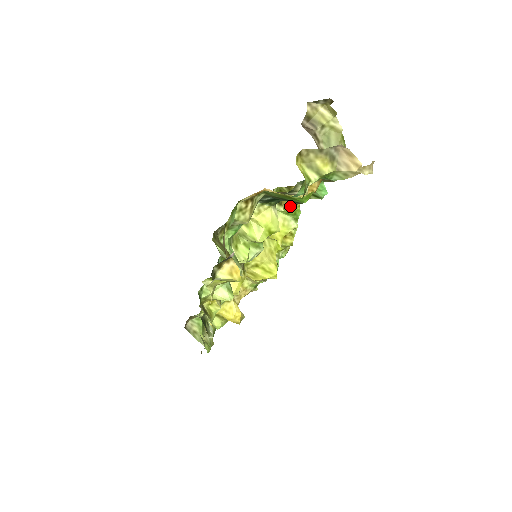
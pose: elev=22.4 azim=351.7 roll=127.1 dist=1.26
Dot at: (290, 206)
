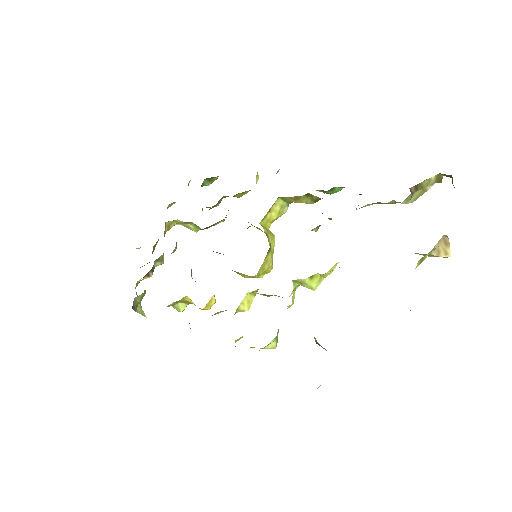
Dot at: (300, 202)
